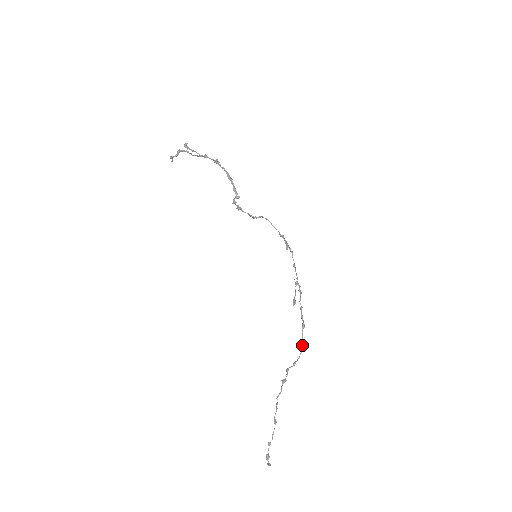
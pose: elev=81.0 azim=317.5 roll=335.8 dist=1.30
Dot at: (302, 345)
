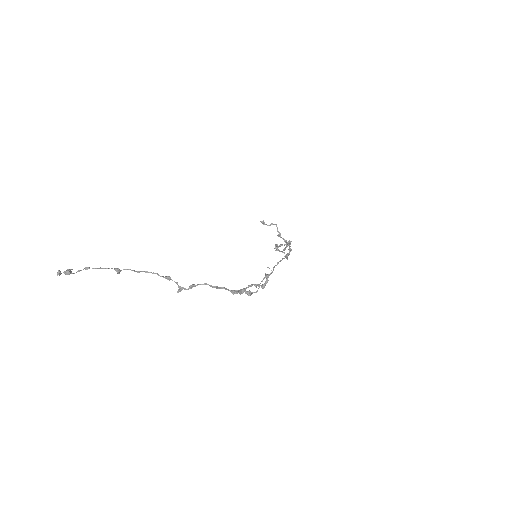
Dot at: (218, 287)
